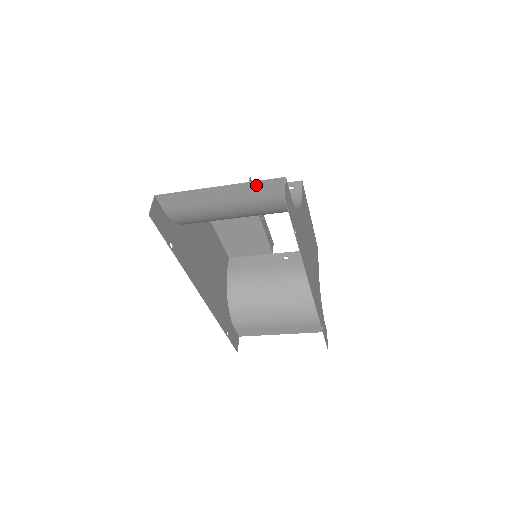
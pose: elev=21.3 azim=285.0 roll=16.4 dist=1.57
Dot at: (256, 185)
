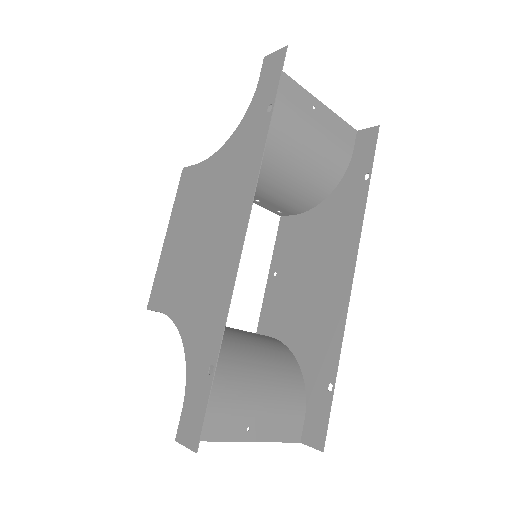
Dot at: (339, 121)
